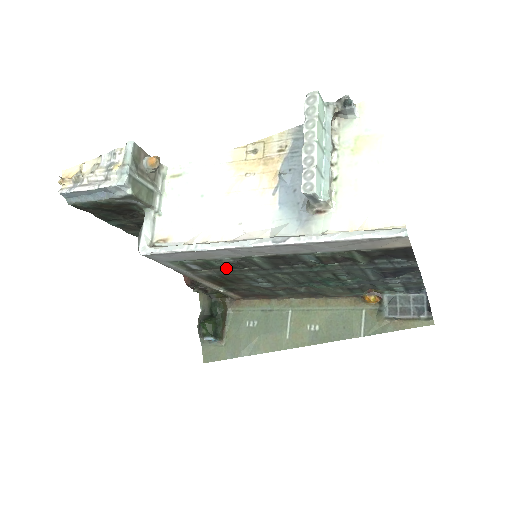
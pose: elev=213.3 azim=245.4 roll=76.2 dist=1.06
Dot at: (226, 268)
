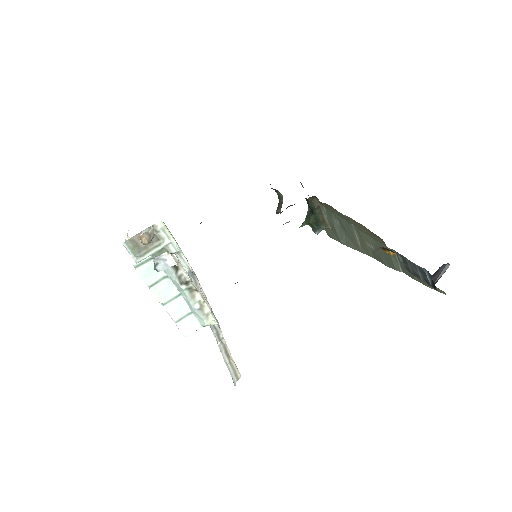
Dot at: occluded
